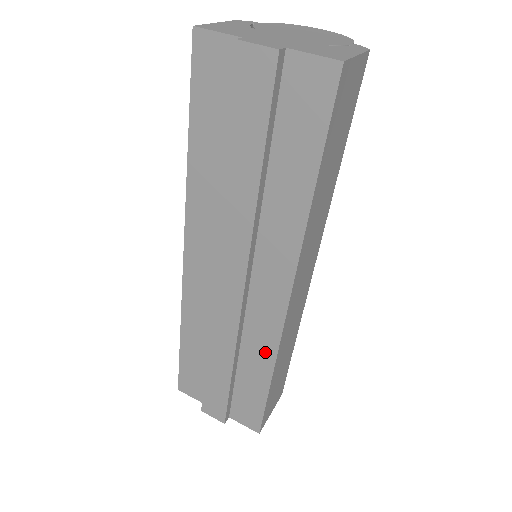
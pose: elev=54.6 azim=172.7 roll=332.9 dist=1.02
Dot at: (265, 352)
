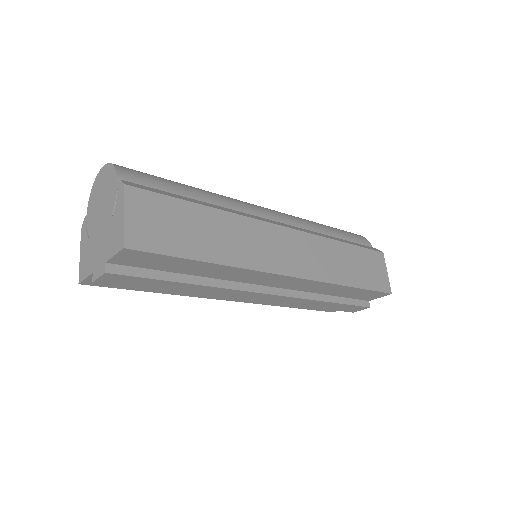
Dot at: (324, 287)
